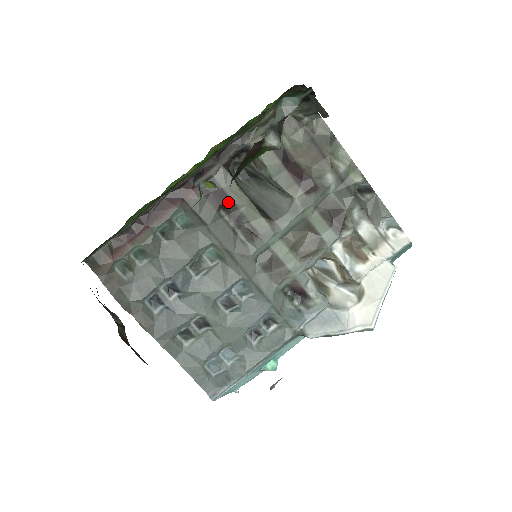
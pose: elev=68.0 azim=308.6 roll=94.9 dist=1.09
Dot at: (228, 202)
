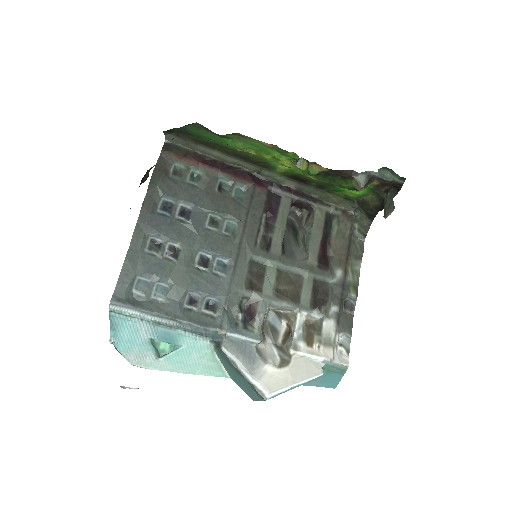
Dot at: (274, 216)
